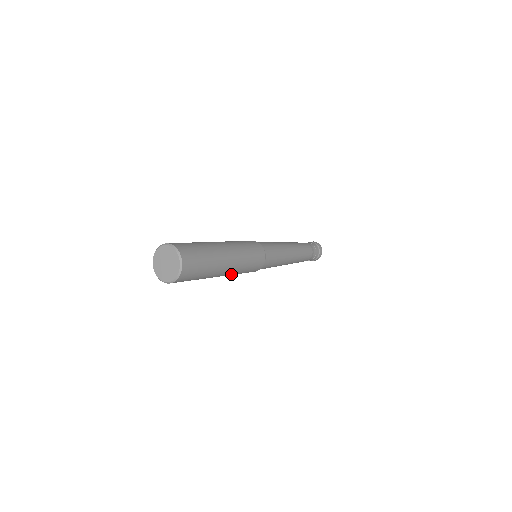
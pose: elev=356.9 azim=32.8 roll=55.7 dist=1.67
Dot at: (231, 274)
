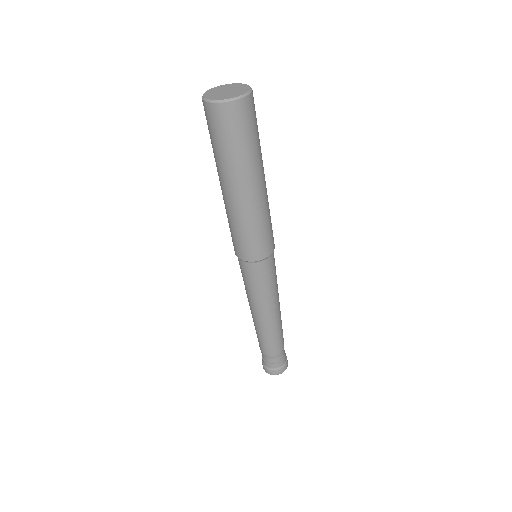
Dot at: (235, 212)
